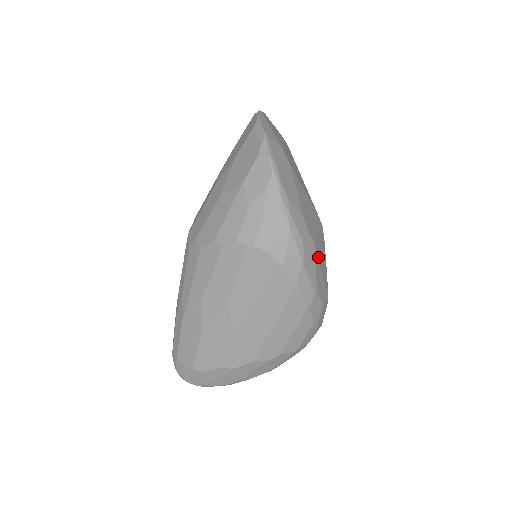
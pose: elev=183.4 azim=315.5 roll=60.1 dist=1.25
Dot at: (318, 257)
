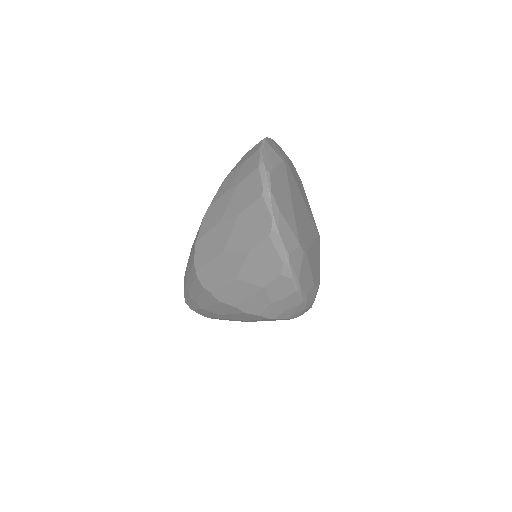
Dot at: occluded
